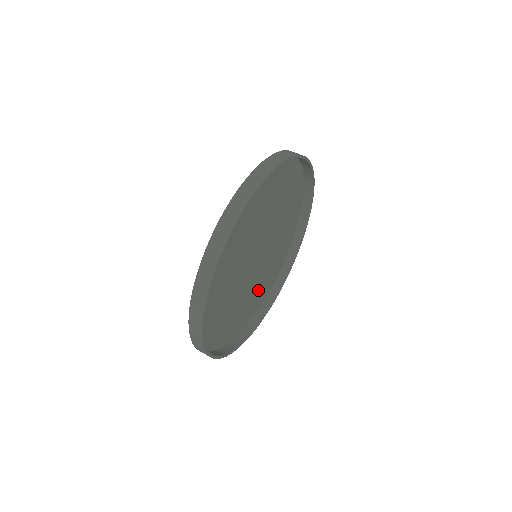
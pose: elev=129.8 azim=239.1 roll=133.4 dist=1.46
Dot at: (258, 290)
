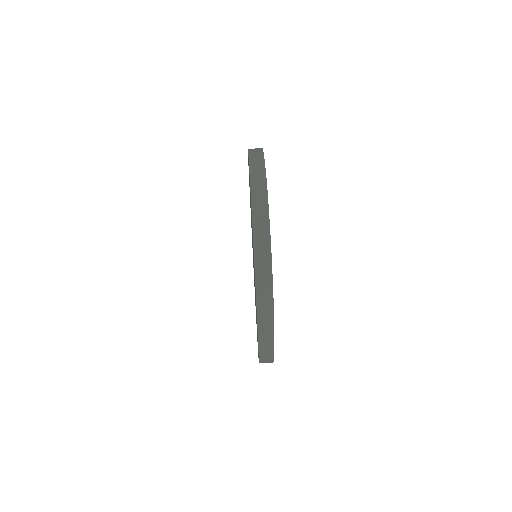
Dot at: occluded
